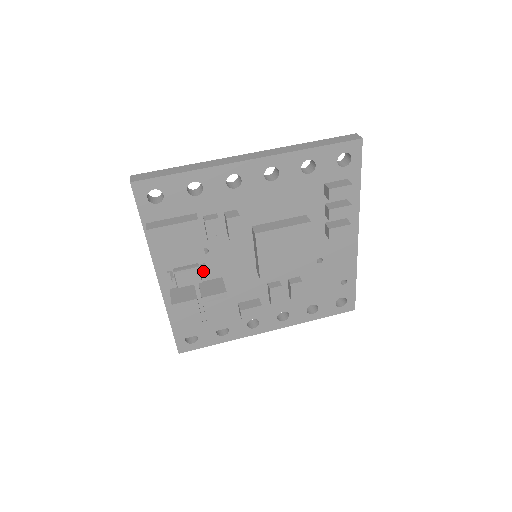
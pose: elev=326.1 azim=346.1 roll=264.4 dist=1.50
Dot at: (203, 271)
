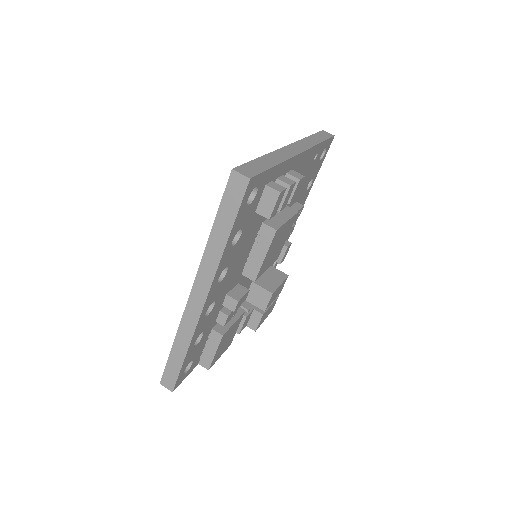
Dot at: (248, 310)
